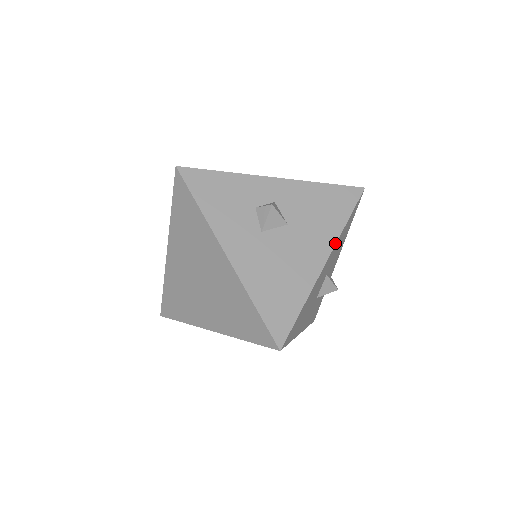
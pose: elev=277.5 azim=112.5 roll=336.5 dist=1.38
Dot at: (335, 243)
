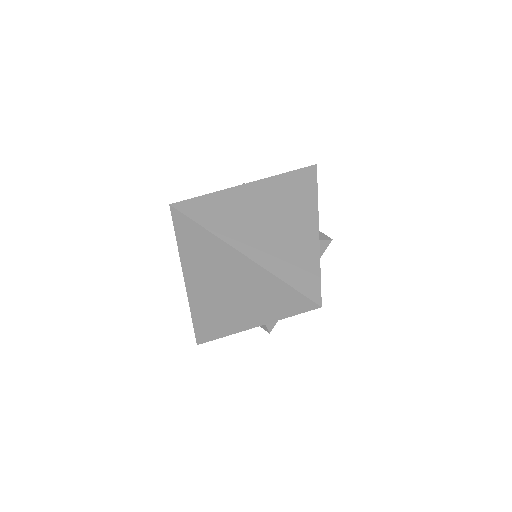
Dot at: occluded
